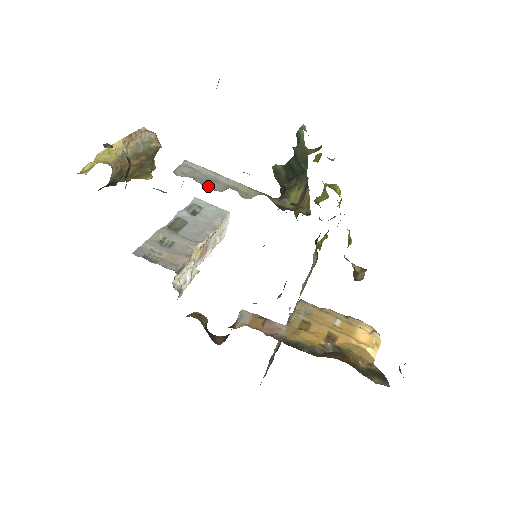
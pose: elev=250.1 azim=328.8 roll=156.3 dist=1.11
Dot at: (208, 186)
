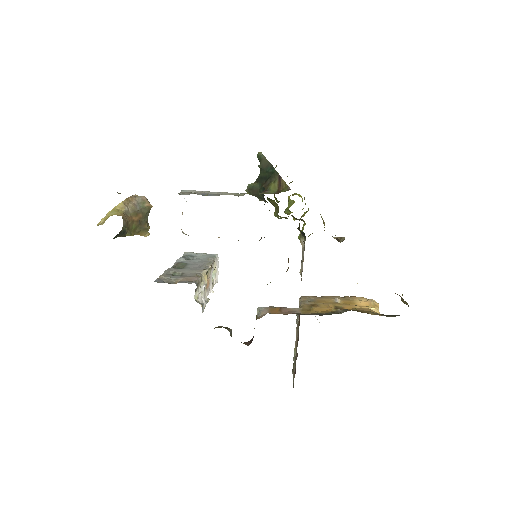
Dot at: occluded
